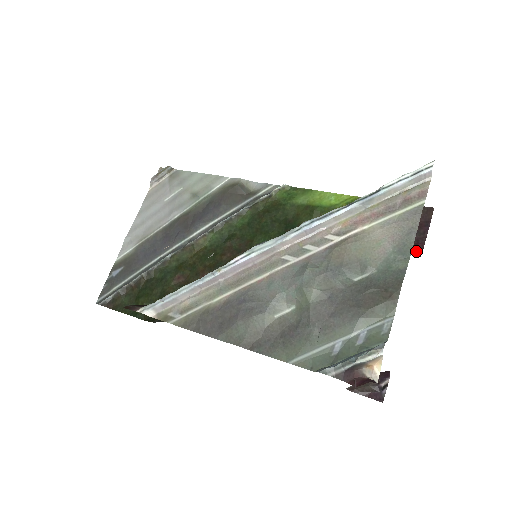
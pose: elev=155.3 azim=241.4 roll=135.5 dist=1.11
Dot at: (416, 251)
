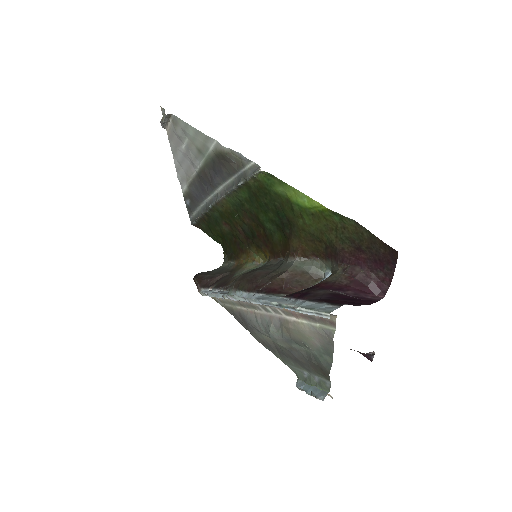
Dot at: (381, 289)
